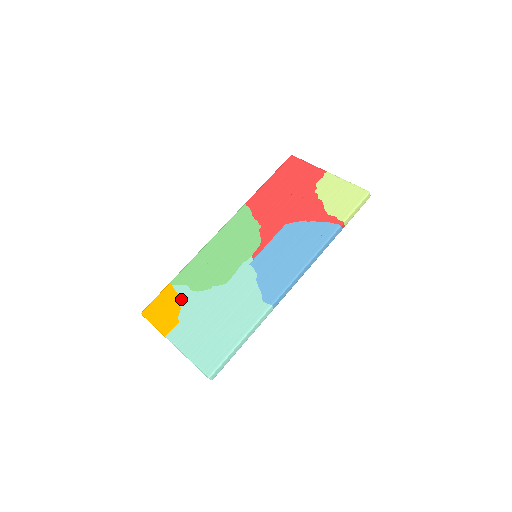
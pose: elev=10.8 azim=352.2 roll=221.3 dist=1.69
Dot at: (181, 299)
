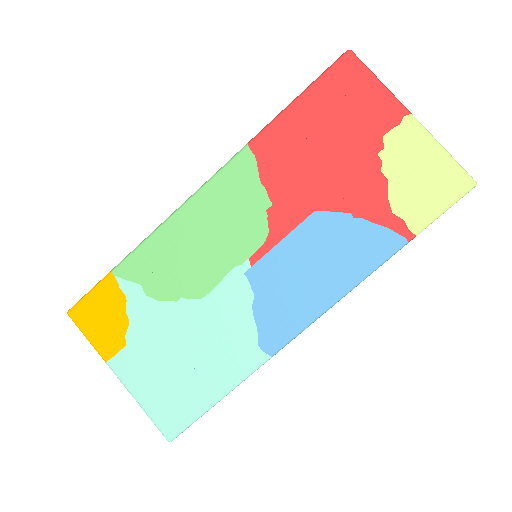
Dot at: (130, 307)
